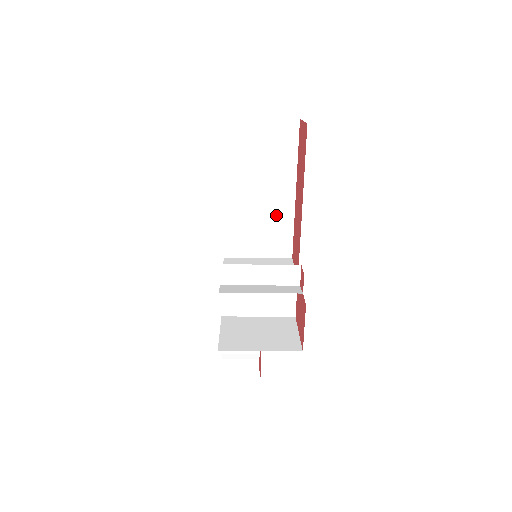
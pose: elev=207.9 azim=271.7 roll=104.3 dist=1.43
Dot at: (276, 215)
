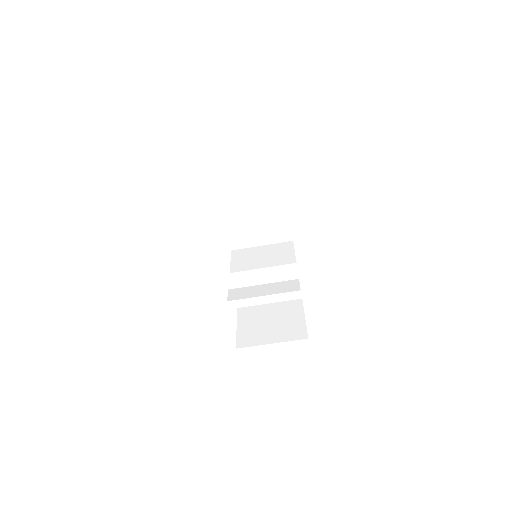
Dot at: (270, 207)
